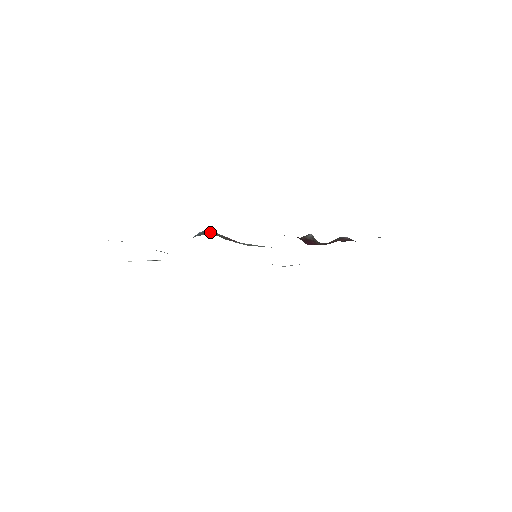
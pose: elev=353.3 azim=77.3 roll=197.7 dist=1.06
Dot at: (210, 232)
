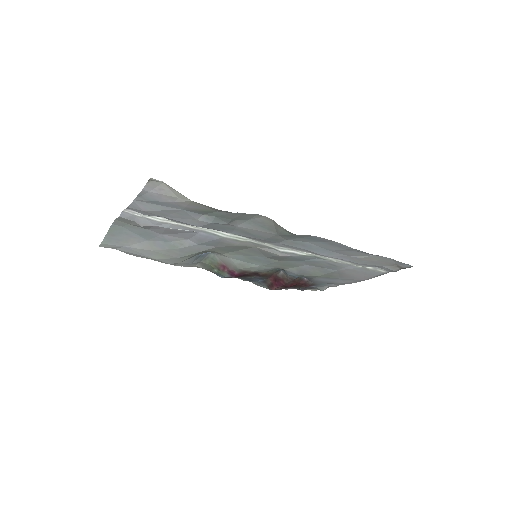
Dot at: (208, 259)
